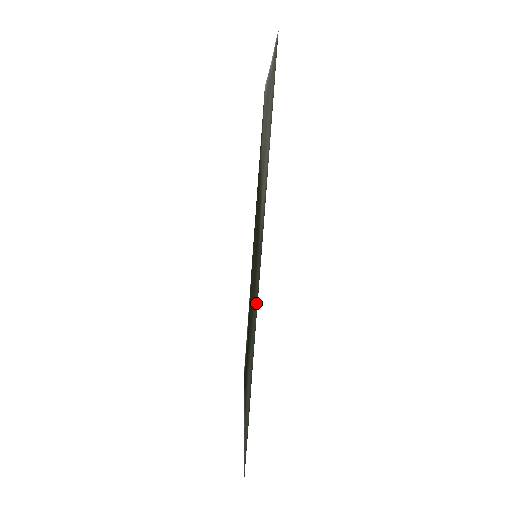
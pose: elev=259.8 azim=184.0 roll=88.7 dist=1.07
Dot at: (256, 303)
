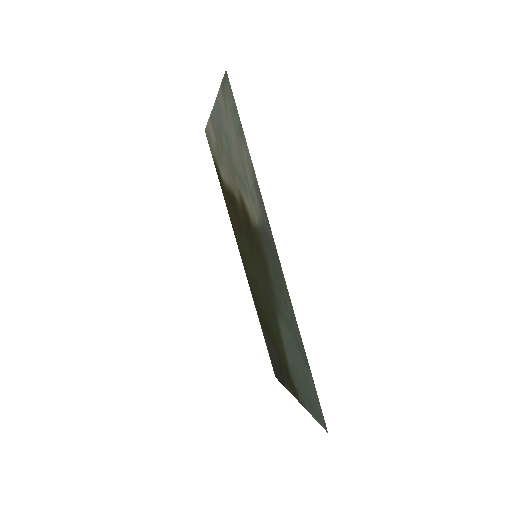
Dot at: (280, 279)
